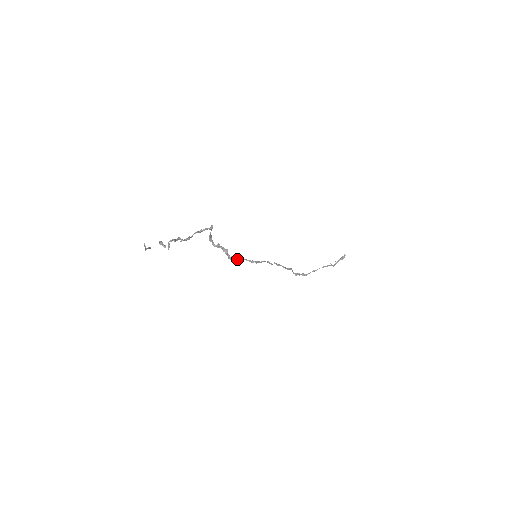
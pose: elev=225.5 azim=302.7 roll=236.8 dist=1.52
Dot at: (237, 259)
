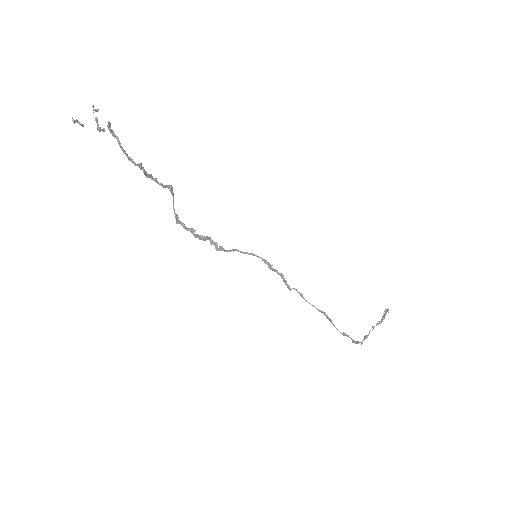
Dot at: (230, 250)
